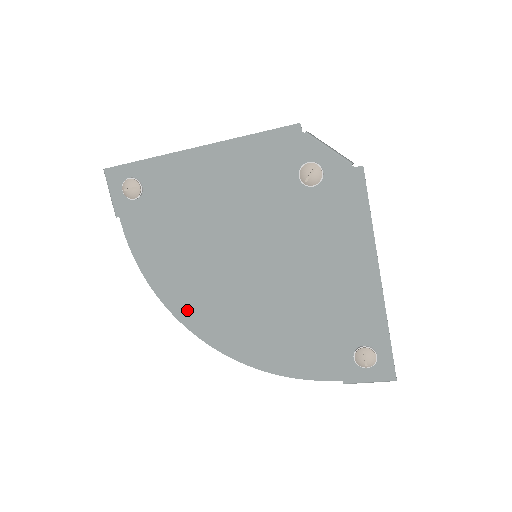
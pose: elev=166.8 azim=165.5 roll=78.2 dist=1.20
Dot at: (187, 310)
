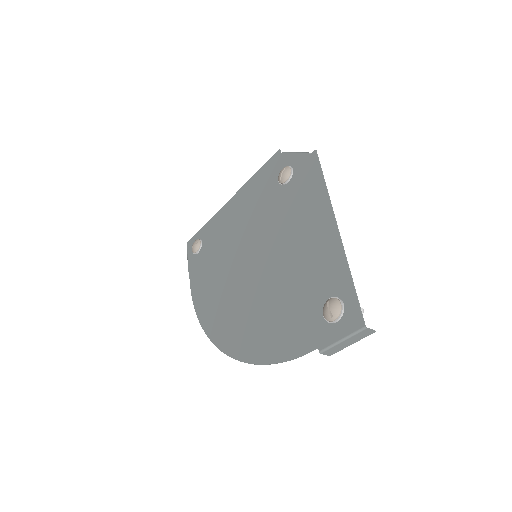
Dot at: (214, 325)
